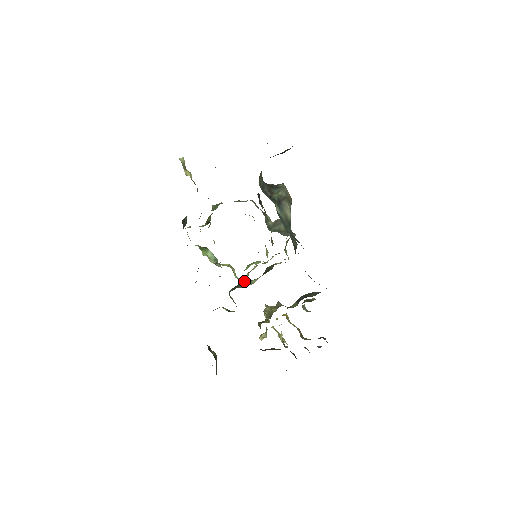
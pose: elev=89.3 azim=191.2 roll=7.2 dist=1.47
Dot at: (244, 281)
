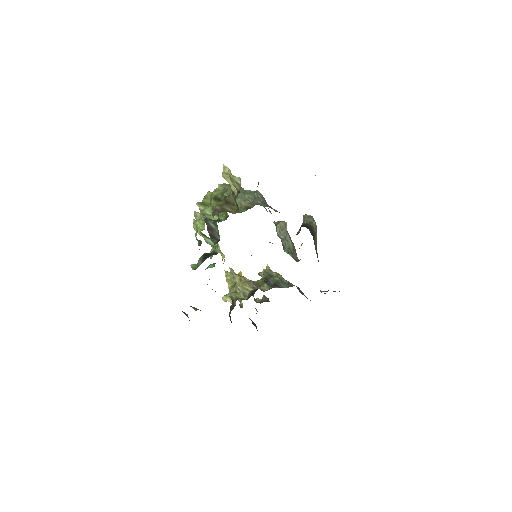
Dot at: occluded
